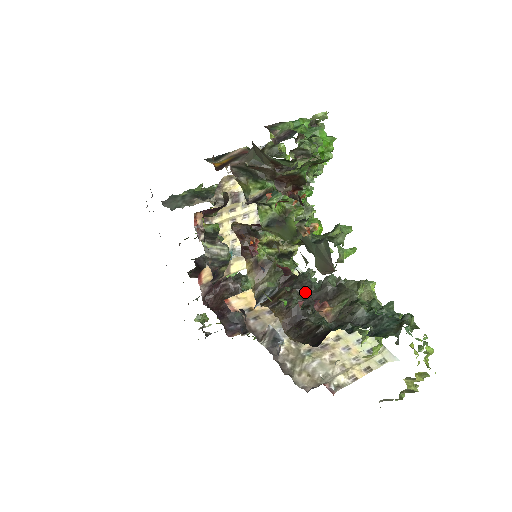
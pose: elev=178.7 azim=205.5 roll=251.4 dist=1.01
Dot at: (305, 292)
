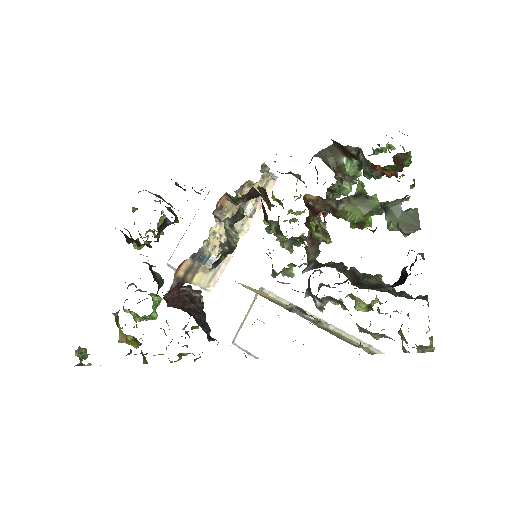
Dot at: occluded
